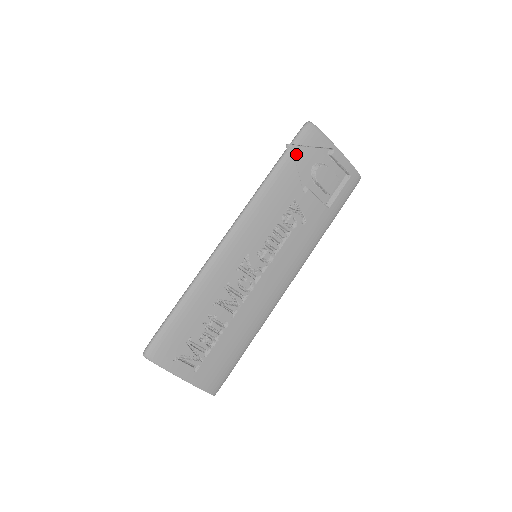
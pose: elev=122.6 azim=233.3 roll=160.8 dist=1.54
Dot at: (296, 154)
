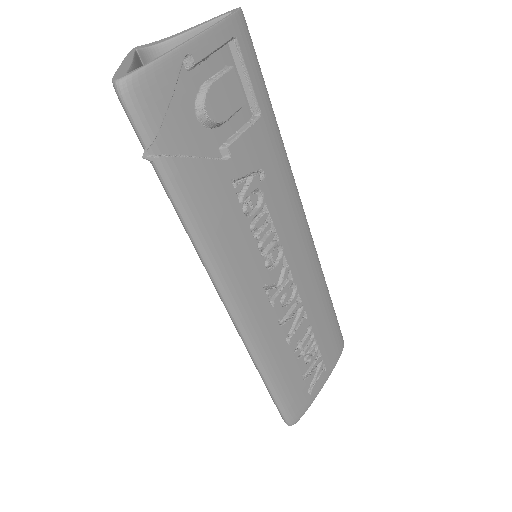
Dot at: (167, 146)
